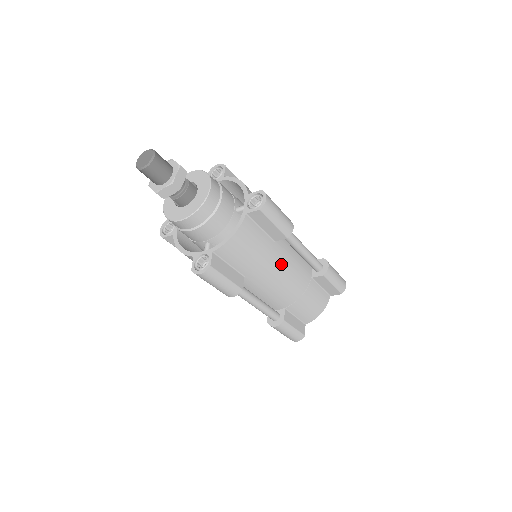
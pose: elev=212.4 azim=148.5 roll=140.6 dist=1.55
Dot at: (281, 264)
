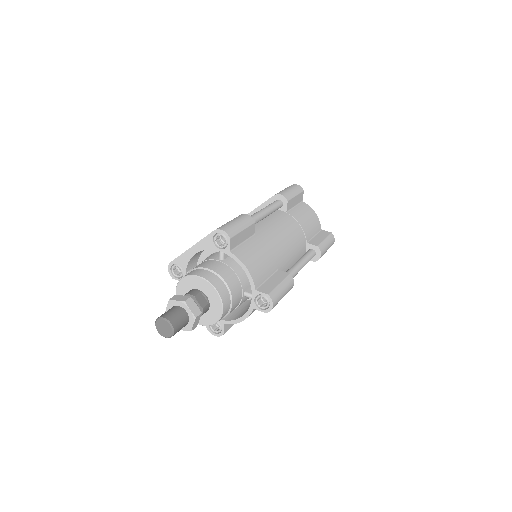
Dot at: occluded
